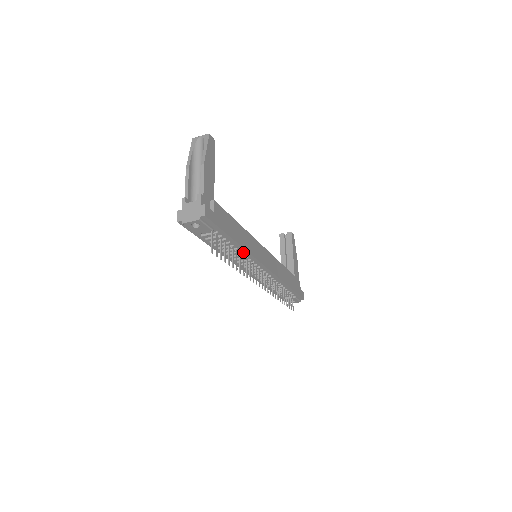
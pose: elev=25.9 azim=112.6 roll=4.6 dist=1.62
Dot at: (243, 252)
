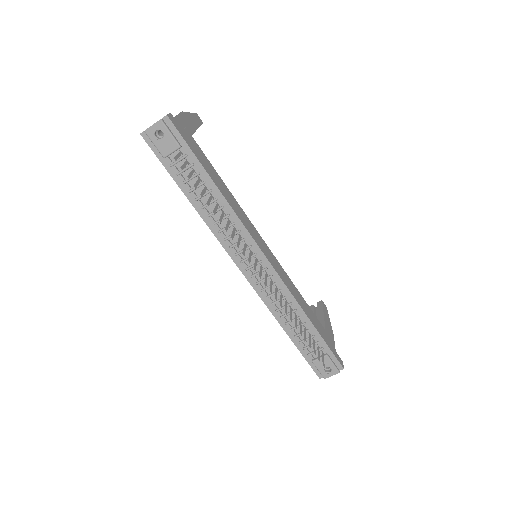
Dot at: (227, 211)
